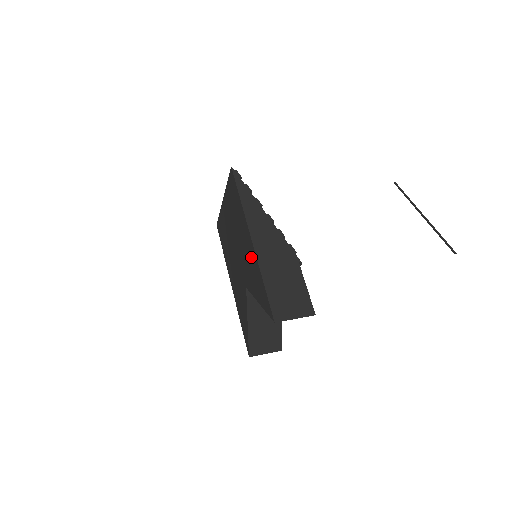
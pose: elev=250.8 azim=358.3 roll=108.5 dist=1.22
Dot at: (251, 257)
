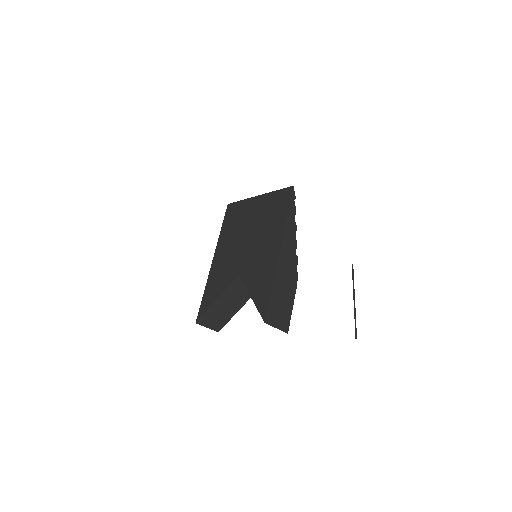
Dot at: (268, 262)
